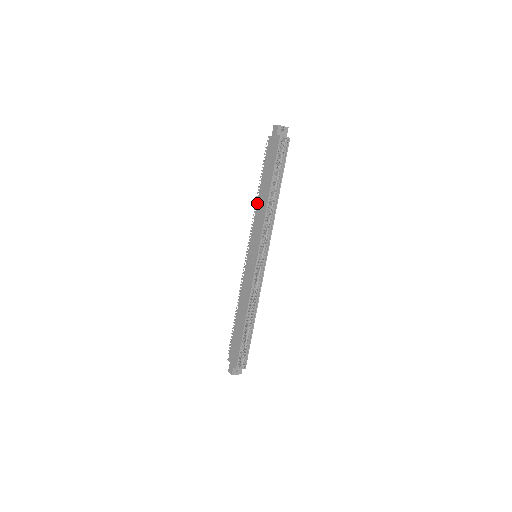
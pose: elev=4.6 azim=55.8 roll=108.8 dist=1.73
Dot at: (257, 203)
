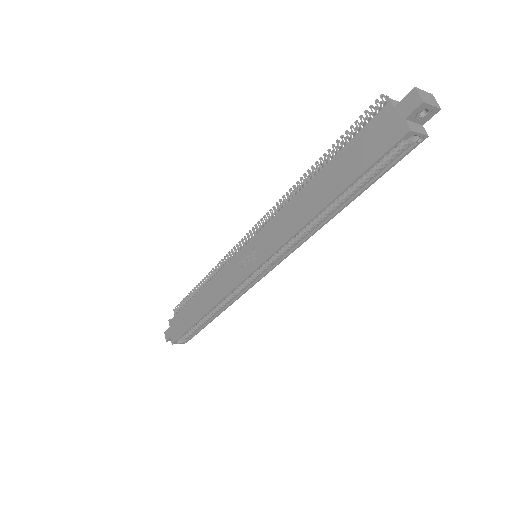
Dot at: (296, 195)
